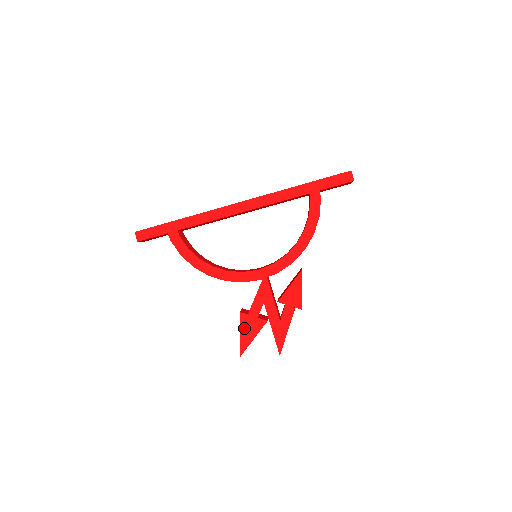
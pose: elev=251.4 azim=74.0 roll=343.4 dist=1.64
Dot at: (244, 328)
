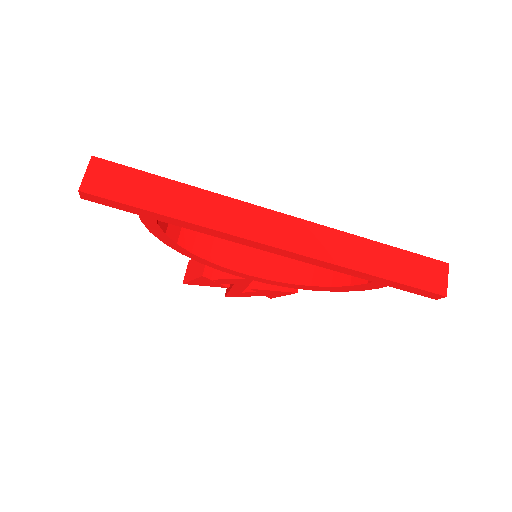
Dot at: (200, 281)
